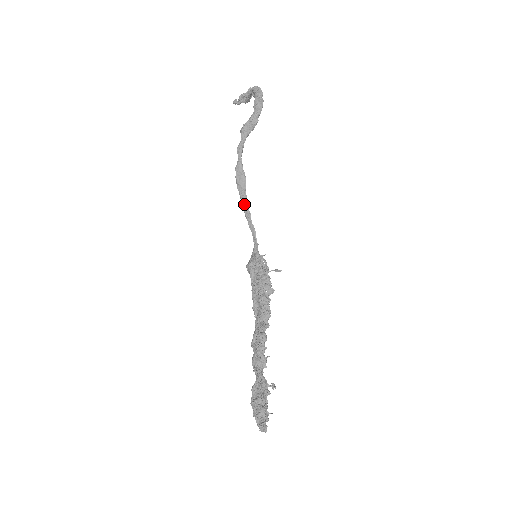
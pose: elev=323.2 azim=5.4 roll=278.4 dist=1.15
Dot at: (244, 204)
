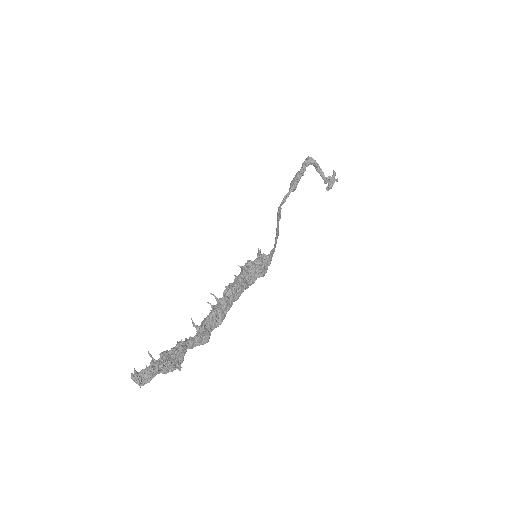
Dot at: occluded
